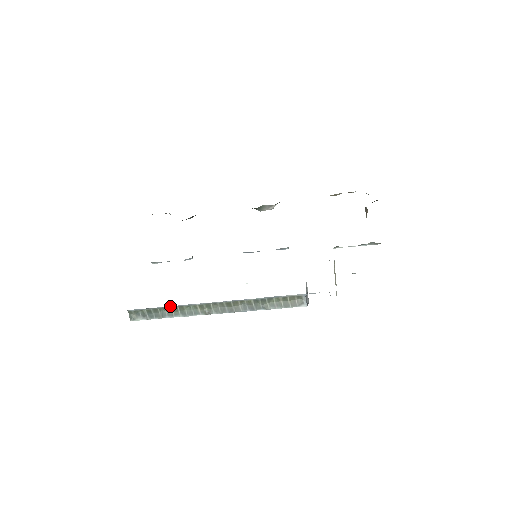
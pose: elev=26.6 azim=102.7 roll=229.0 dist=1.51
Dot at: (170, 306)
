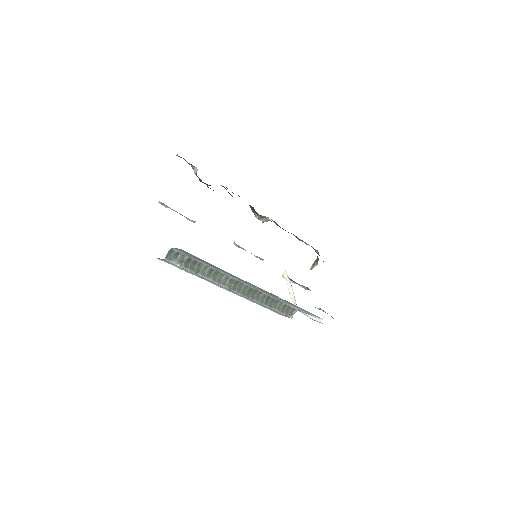
Dot at: (211, 266)
